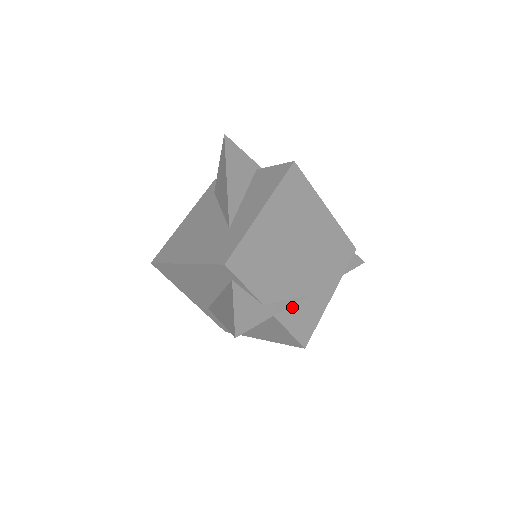
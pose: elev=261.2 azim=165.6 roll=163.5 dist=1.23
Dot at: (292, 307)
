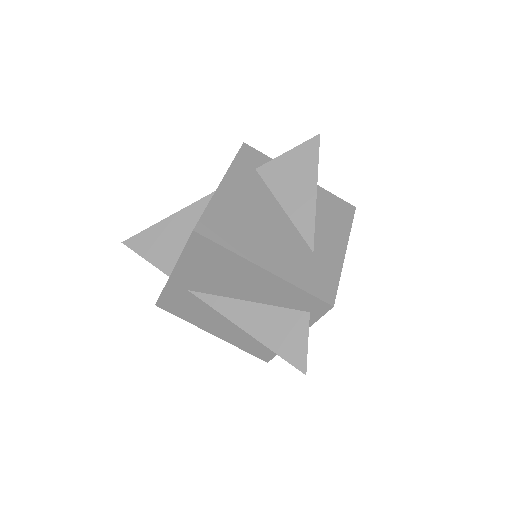
Dot at: occluded
